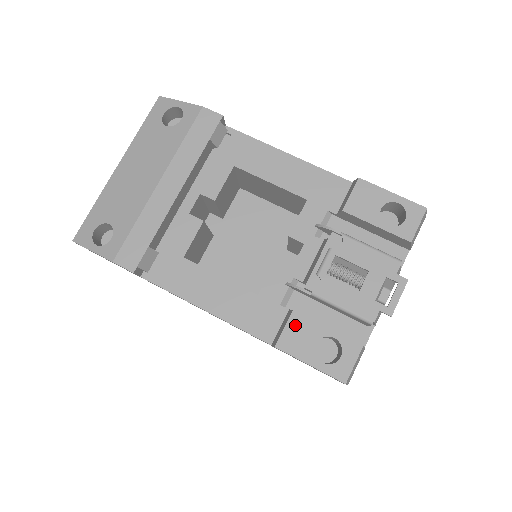
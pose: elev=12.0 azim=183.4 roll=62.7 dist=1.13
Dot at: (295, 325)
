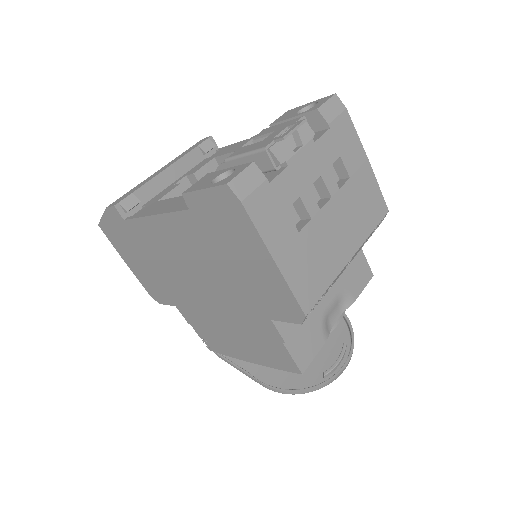
Dot at: (204, 178)
